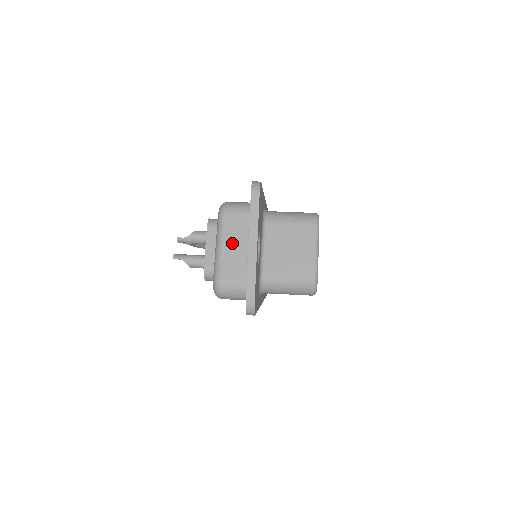
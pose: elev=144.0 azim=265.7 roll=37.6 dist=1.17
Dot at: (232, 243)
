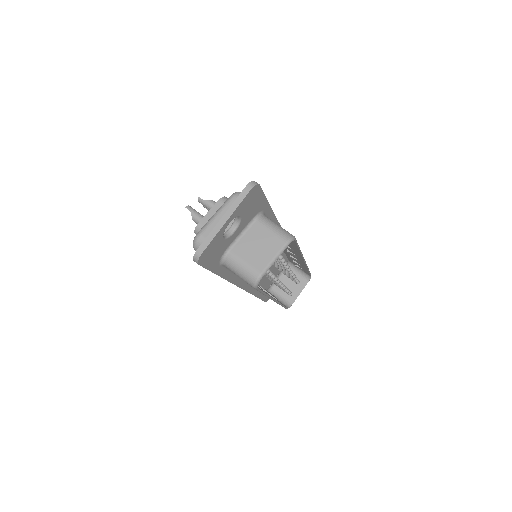
Dot at: occluded
